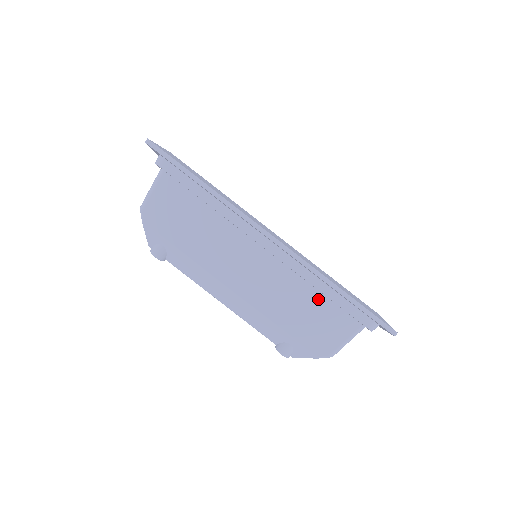
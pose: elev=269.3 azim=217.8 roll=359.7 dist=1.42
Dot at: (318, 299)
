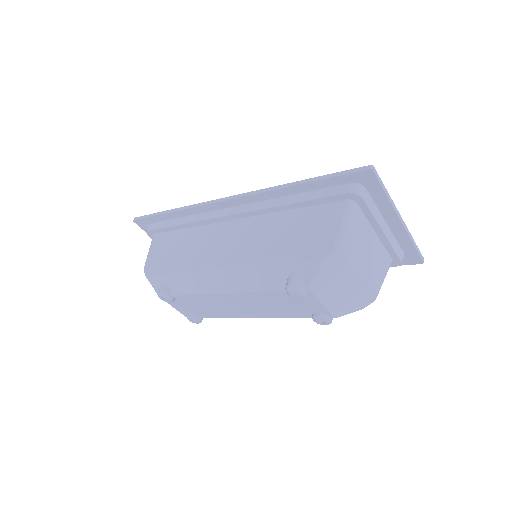
Dot at: (295, 215)
